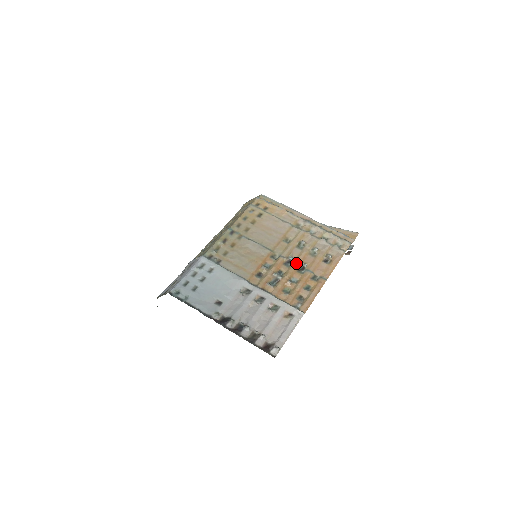
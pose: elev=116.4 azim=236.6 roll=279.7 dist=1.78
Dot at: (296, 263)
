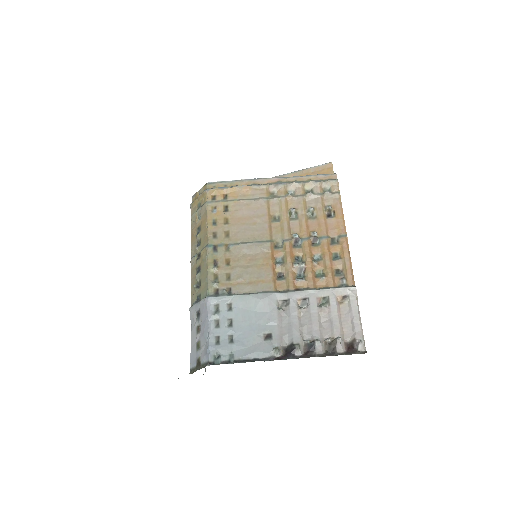
Dot at: (305, 238)
